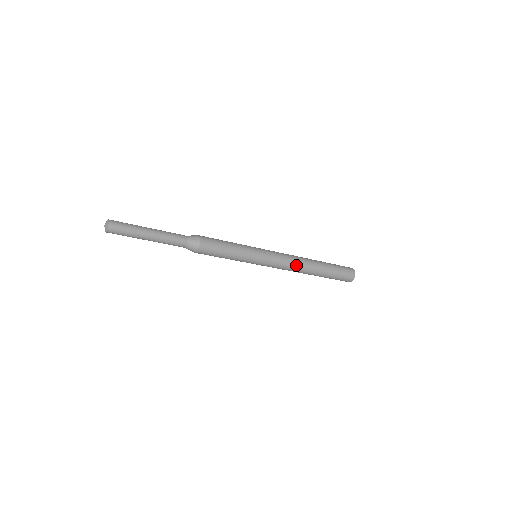
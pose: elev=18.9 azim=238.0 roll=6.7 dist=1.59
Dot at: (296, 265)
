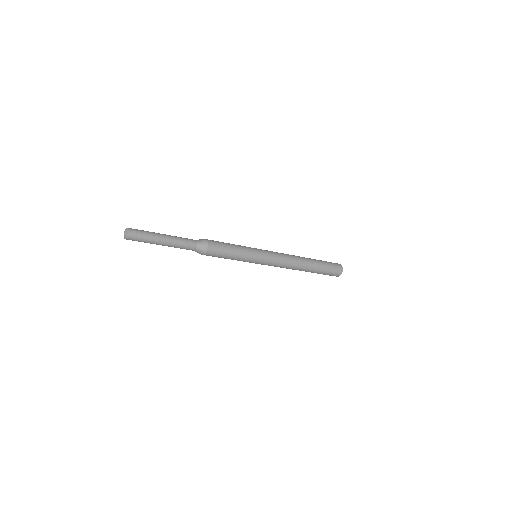
Dot at: (292, 261)
